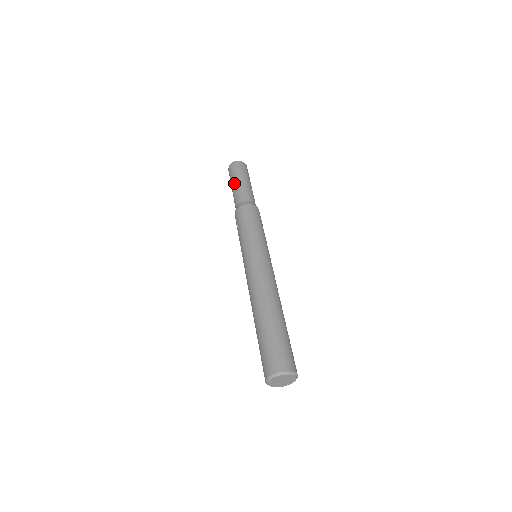
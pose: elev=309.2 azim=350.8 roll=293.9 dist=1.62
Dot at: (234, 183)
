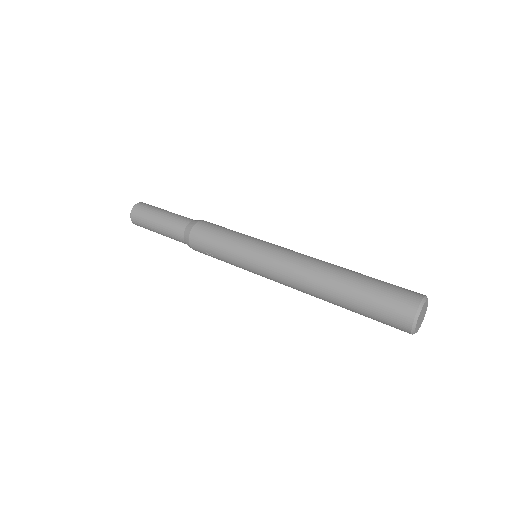
Dot at: (156, 227)
